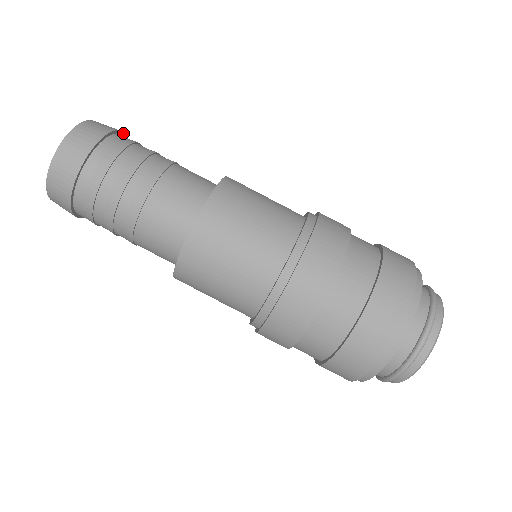
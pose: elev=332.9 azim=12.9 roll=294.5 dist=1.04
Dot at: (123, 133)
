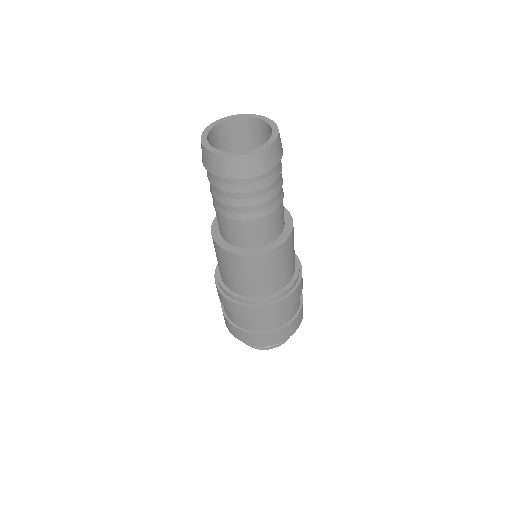
Dot at: occluded
